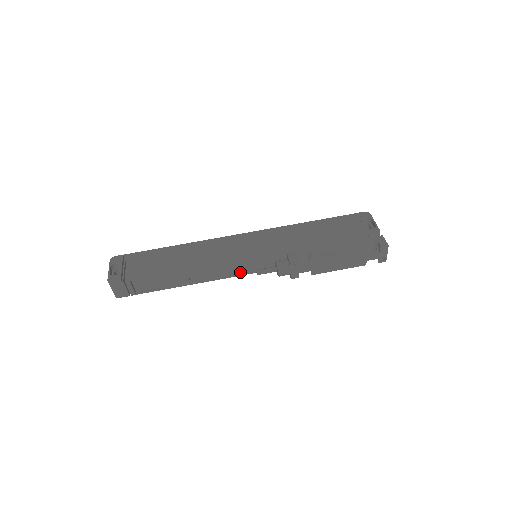
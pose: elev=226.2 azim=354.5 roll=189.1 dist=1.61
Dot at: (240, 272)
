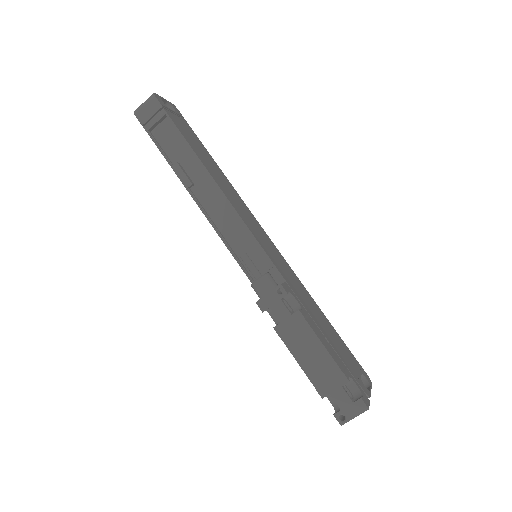
Dot at: (228, 243)
